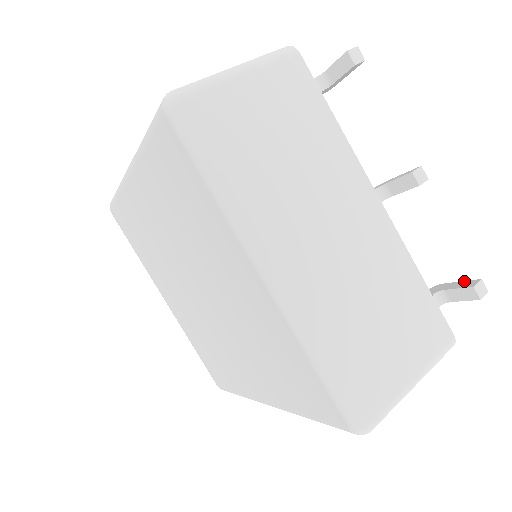
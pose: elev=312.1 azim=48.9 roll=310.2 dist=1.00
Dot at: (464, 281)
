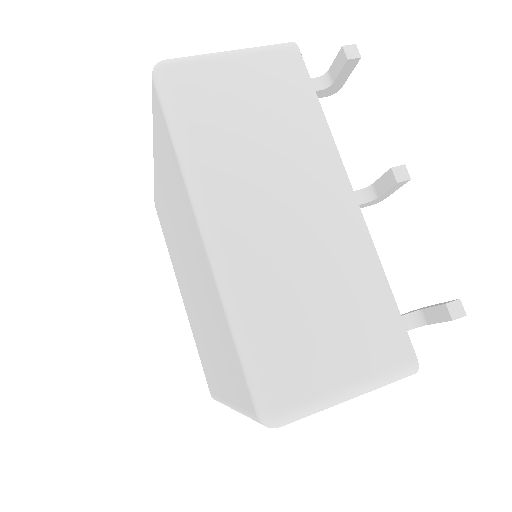
Dot at: (444, 302)
